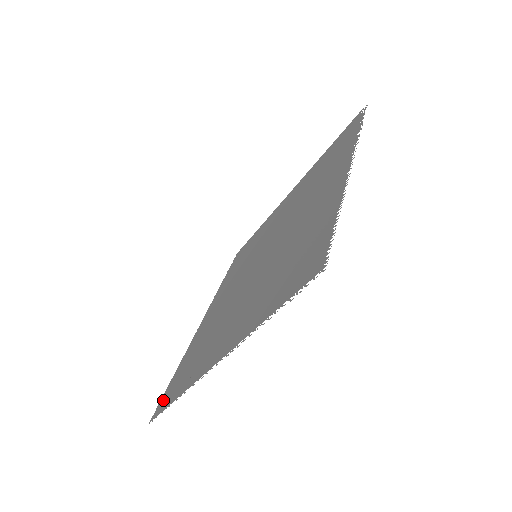
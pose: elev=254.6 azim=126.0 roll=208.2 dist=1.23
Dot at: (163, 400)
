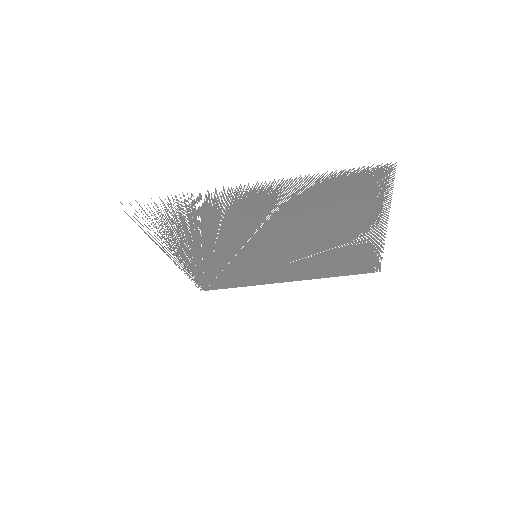
Dot at: occluded
